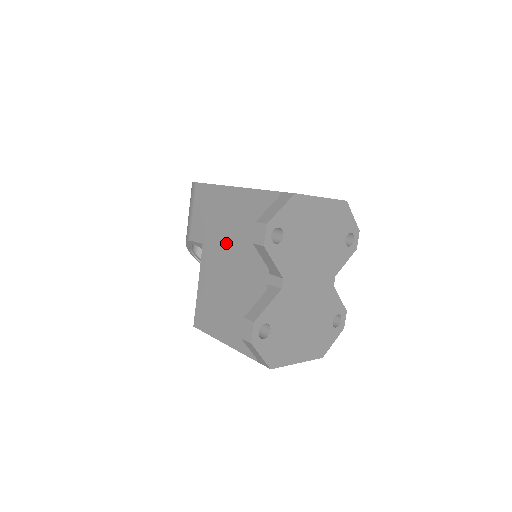
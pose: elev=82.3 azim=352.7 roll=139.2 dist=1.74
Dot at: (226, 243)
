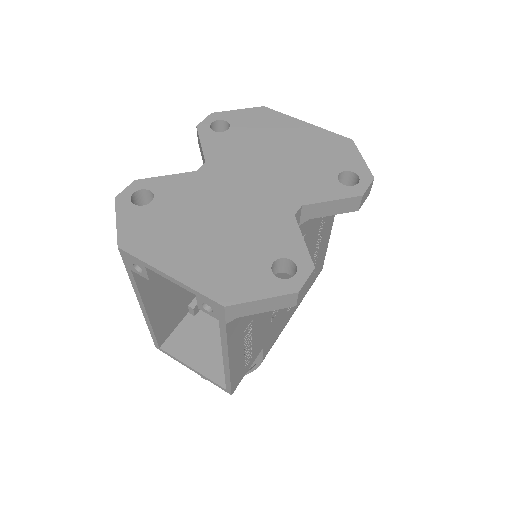
Dot at: occluded
